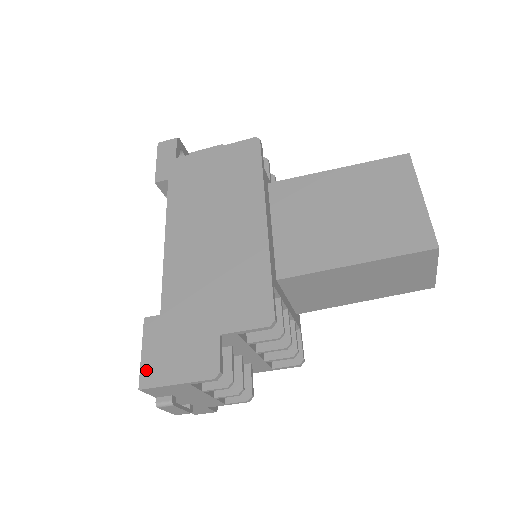
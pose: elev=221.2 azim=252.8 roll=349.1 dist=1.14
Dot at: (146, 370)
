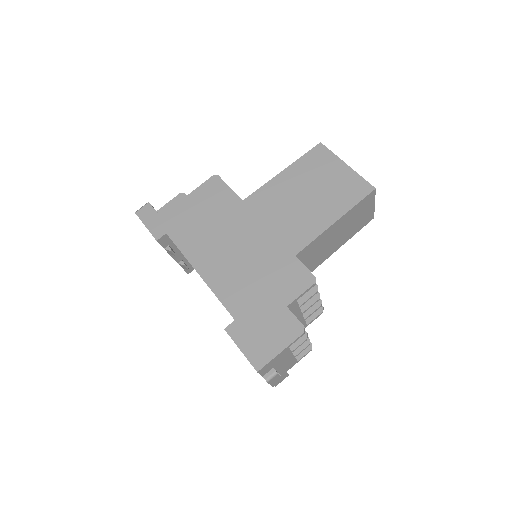
Dot at: (253, 358)
